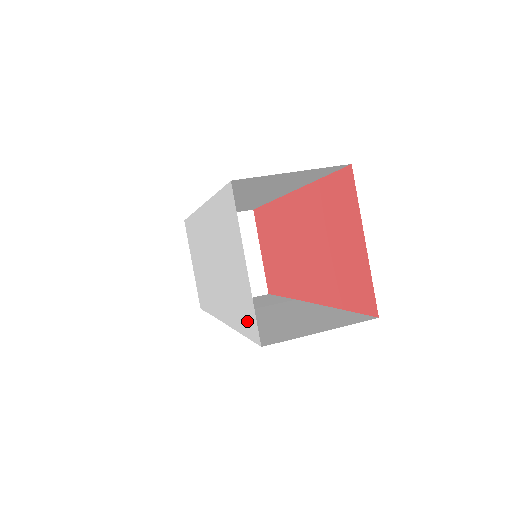
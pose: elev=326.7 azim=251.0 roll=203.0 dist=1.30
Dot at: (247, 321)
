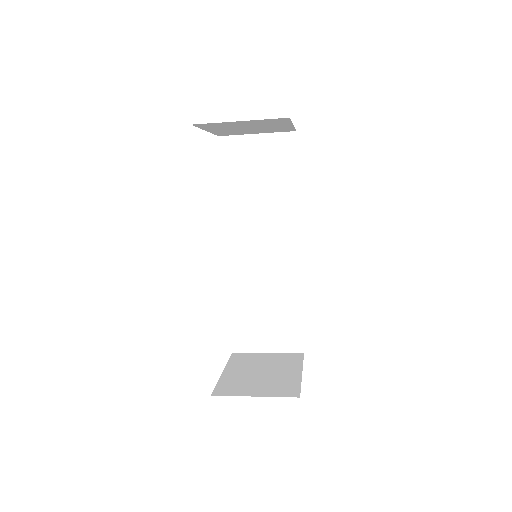
Dot at: occluded
